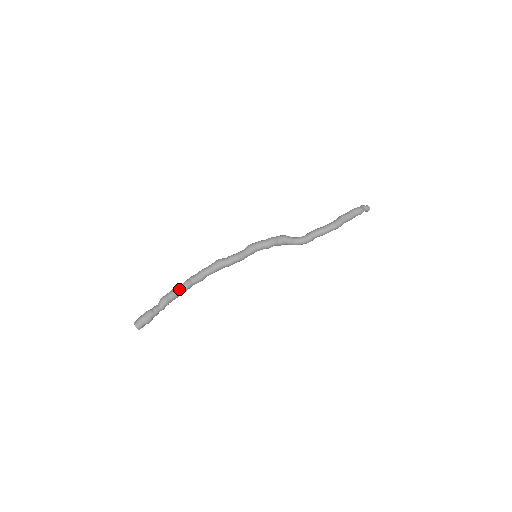
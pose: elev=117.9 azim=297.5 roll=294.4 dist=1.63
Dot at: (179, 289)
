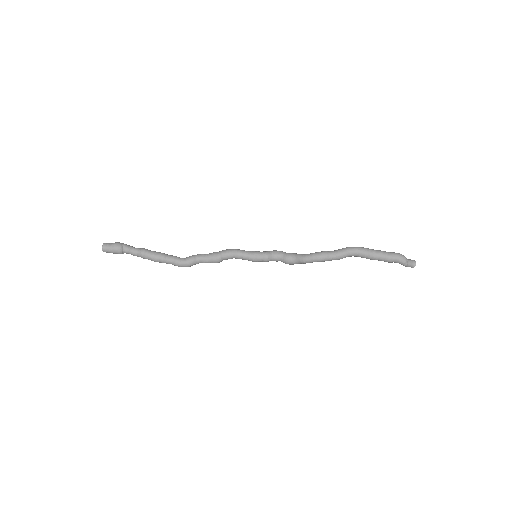
Dot at: (164, 254)
